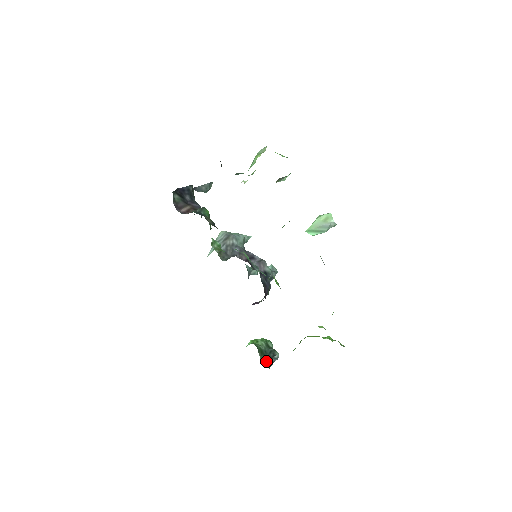
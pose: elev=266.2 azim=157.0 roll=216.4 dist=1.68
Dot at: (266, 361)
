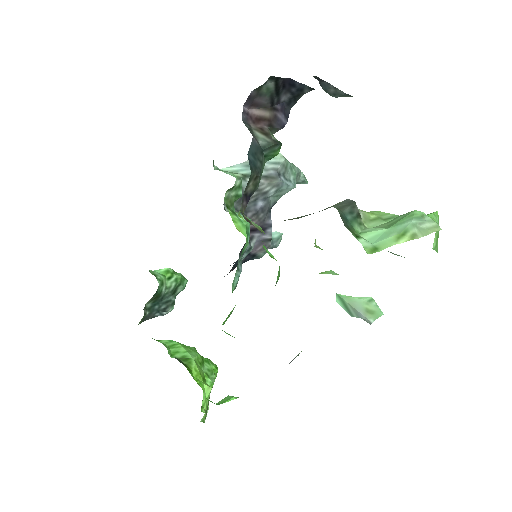
Dot at: (147, 312)
